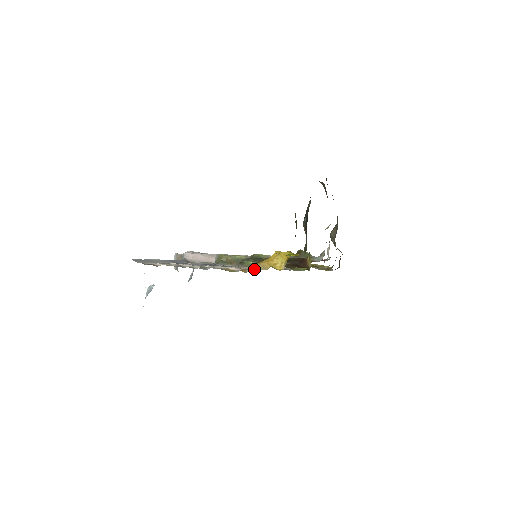
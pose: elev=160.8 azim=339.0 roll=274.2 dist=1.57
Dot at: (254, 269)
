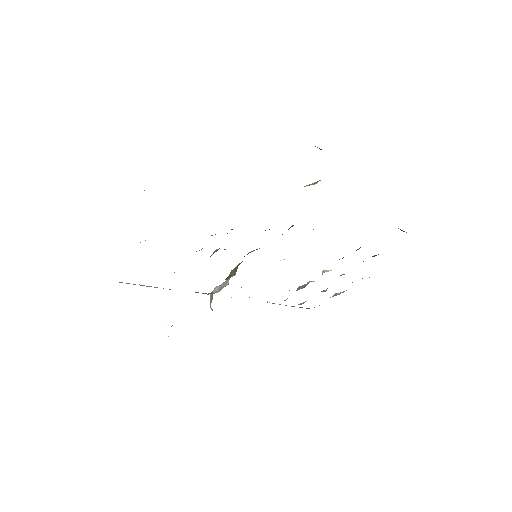
Dot at: (202, 248)
